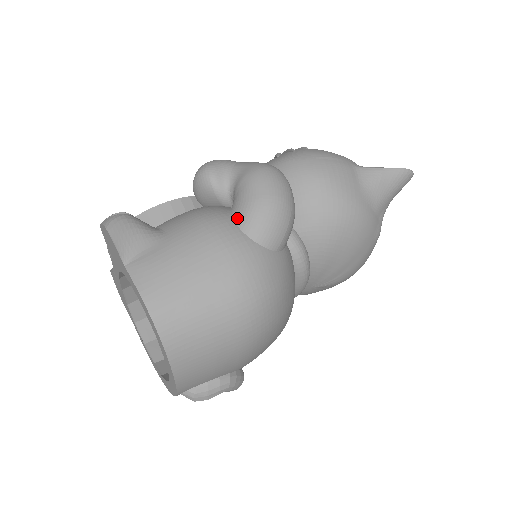
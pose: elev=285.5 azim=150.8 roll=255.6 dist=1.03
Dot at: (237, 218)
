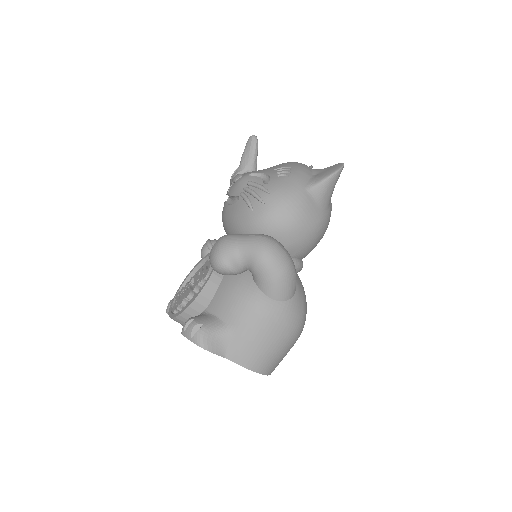
Dot at: (268, 294)
